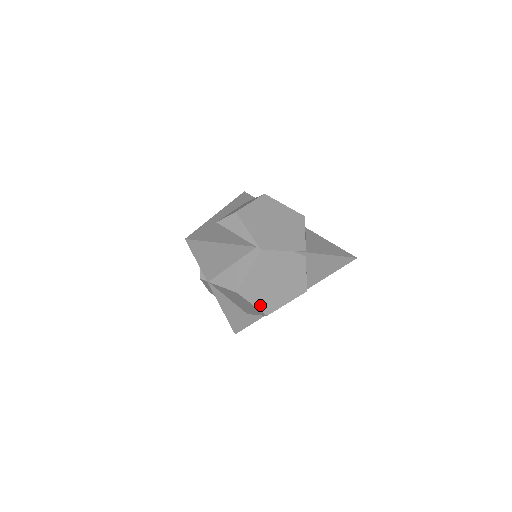
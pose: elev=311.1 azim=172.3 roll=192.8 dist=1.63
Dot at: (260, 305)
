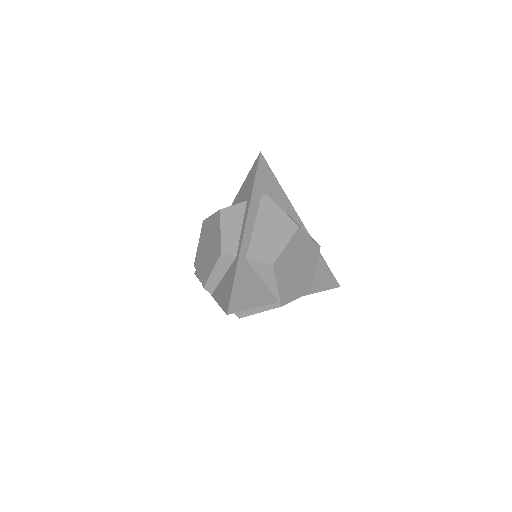
Dot at: occluded
